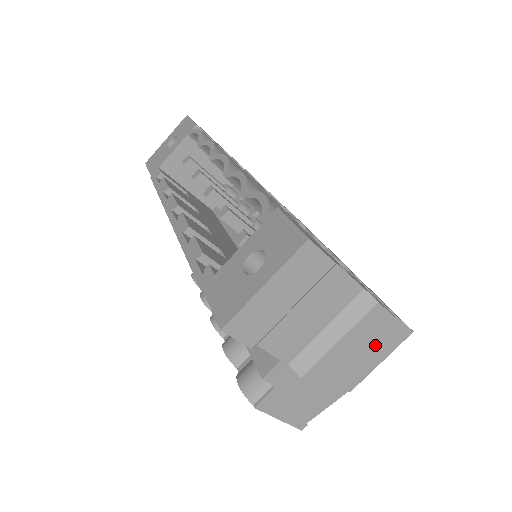
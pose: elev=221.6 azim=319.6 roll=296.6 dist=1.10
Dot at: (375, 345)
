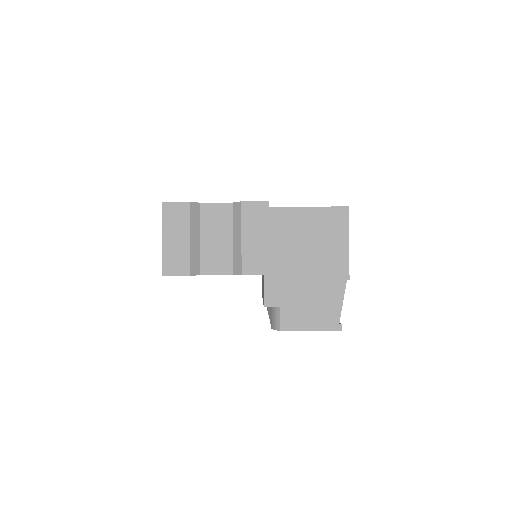
Dot at: (327, 235)
